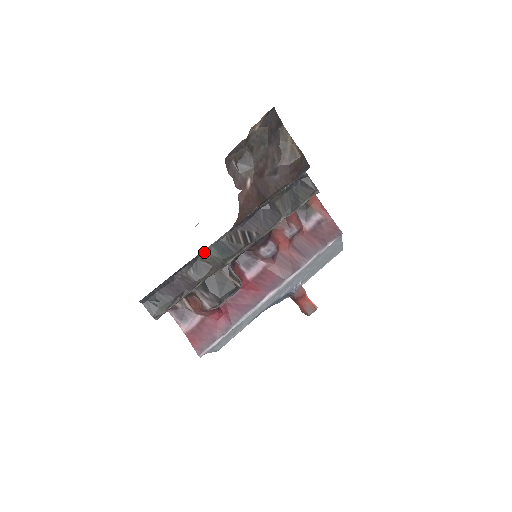
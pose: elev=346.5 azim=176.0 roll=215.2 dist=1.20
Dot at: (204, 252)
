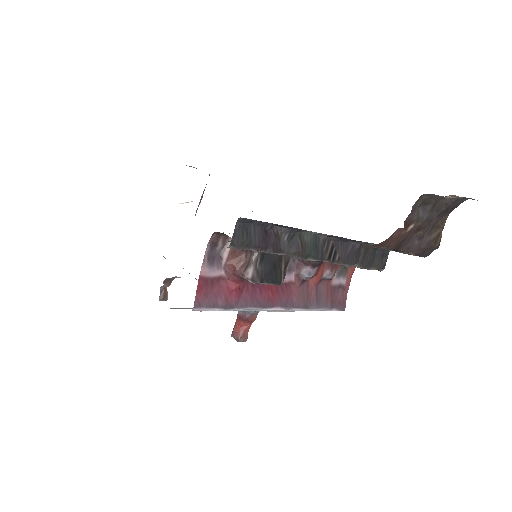
Dot at: (306, 232)
